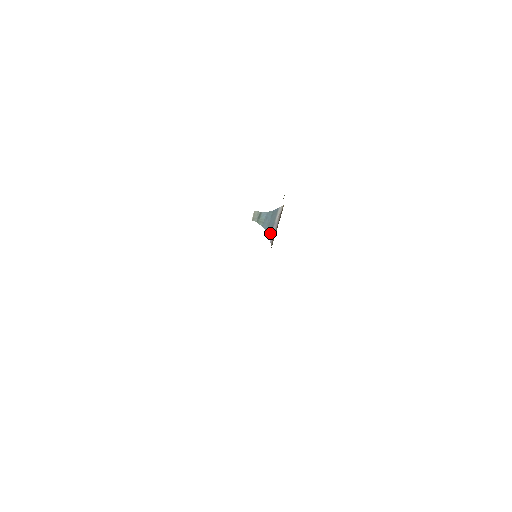
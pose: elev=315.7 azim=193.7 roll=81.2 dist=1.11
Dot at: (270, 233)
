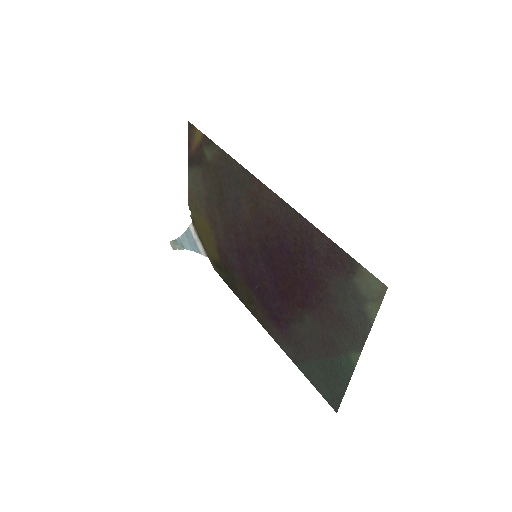
Dot at: (197, 250)
